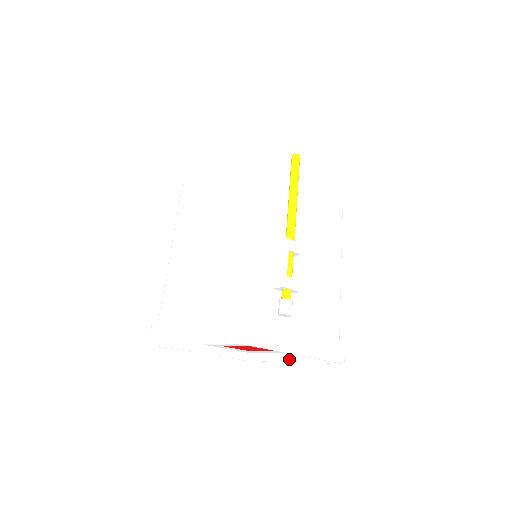
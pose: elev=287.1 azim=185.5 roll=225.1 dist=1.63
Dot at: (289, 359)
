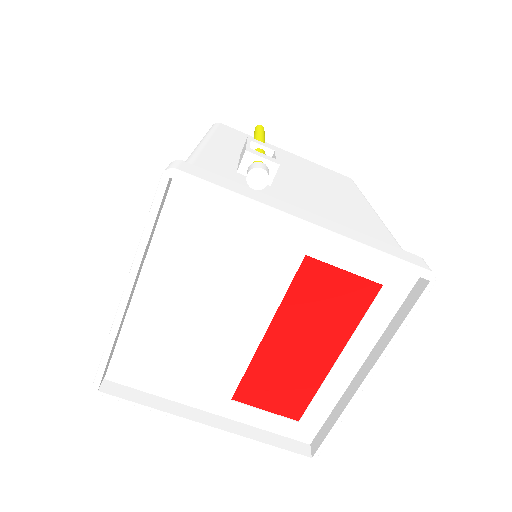
Dot at: (361, 376)
